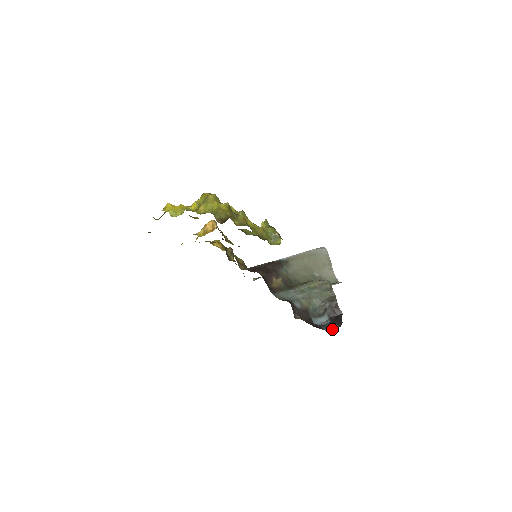
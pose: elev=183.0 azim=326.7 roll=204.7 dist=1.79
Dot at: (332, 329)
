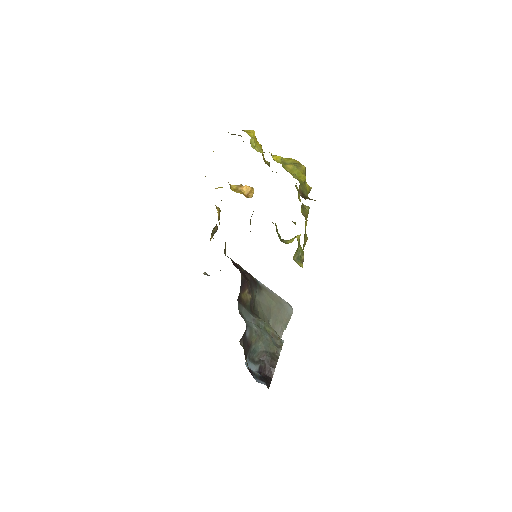
Dot at: occluded
